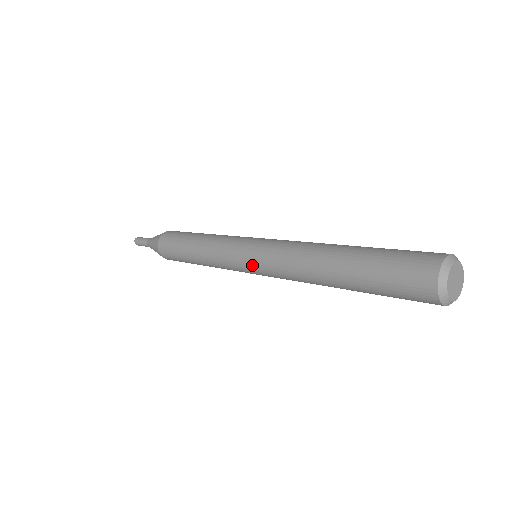
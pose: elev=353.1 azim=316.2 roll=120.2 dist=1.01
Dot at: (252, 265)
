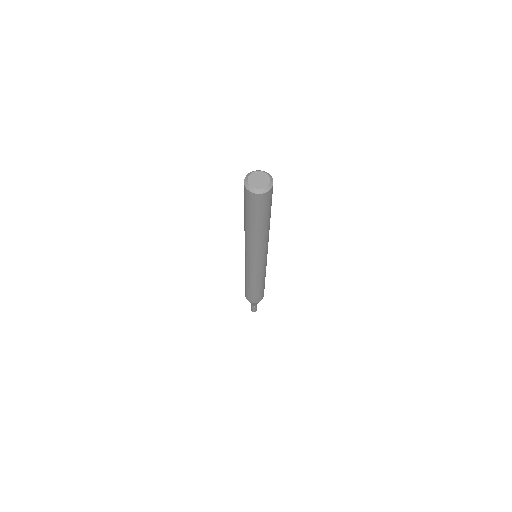
Dot at: (253, 262)
